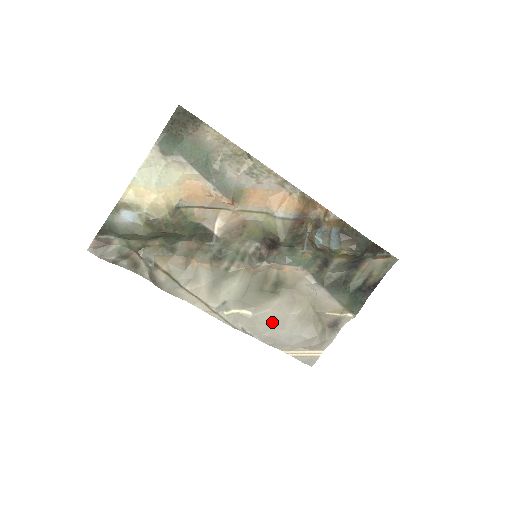
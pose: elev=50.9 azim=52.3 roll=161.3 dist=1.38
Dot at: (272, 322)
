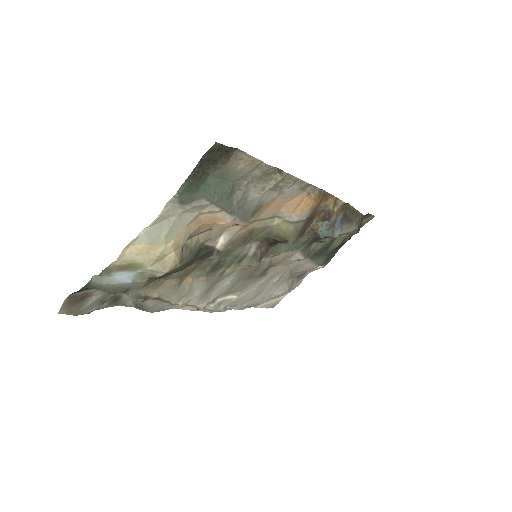
Dot at: (253, 296)
